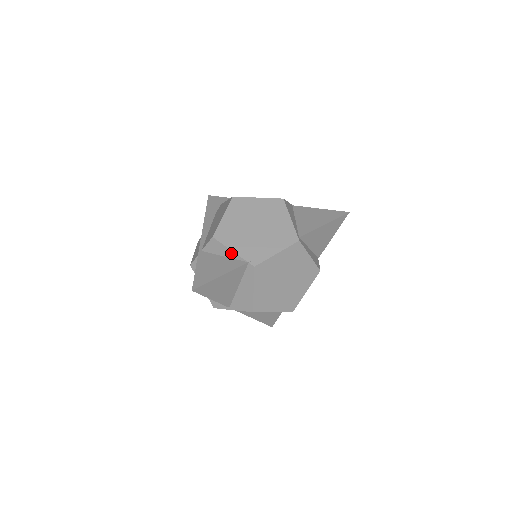
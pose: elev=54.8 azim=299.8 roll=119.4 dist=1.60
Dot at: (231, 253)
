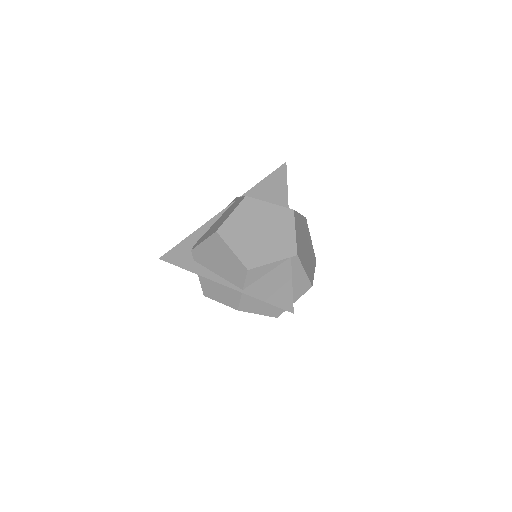
Dot at: (272, 265)
